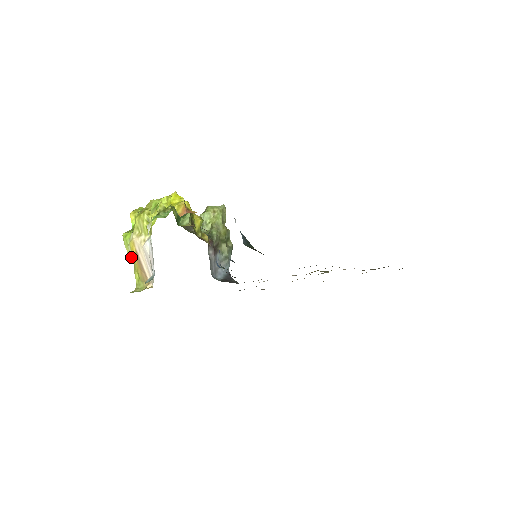
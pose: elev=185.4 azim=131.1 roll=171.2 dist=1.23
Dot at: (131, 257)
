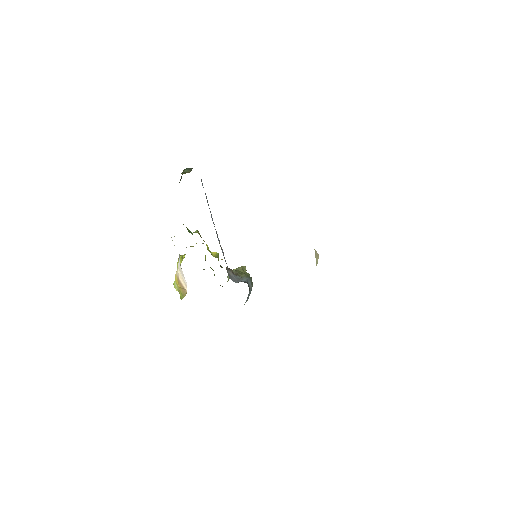
Dot at: (178, 290)
